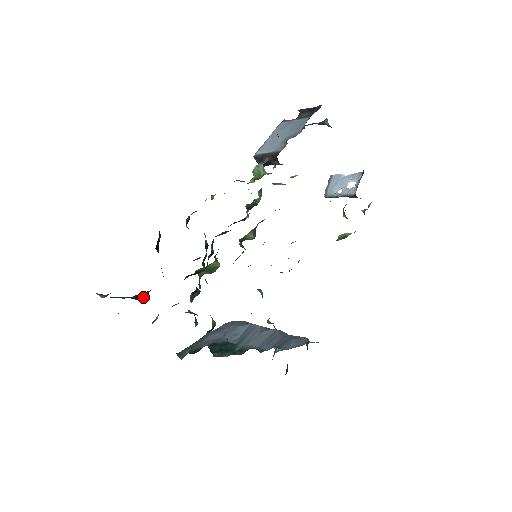
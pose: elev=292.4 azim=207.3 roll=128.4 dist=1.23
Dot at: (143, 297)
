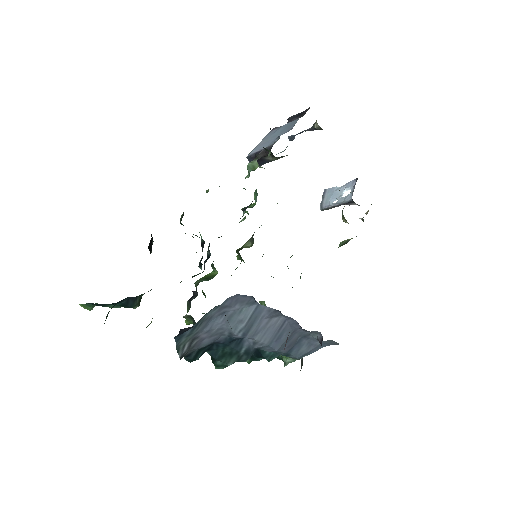
Dot at: (135, 303)
